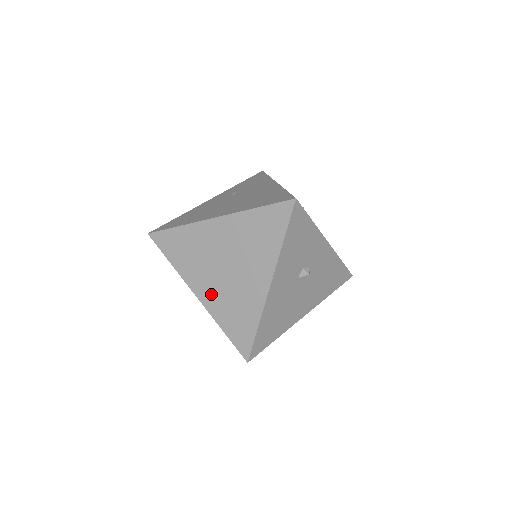
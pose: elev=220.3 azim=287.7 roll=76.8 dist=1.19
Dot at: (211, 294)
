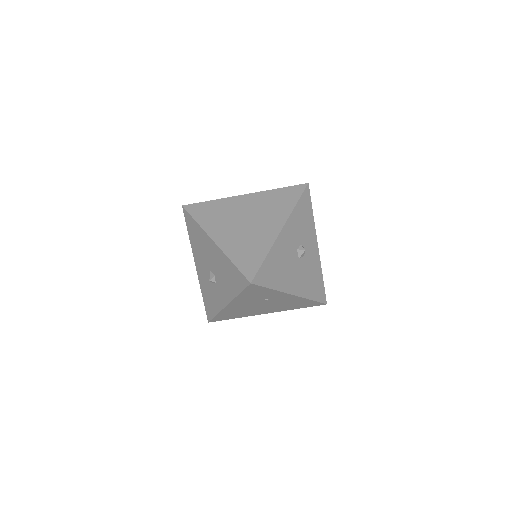
Dot at: (228, 238)
